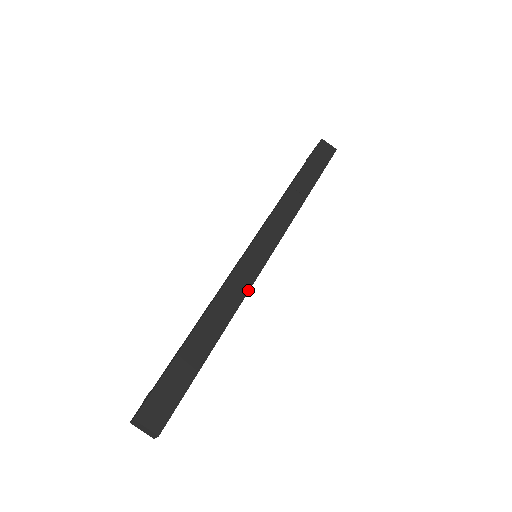
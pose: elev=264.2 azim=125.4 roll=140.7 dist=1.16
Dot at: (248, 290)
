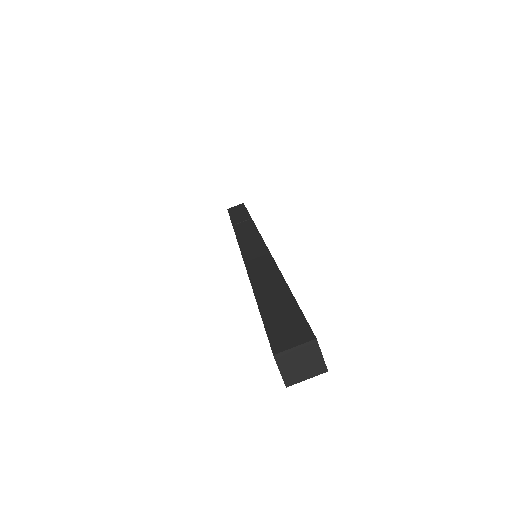
Dot at: (270, 255)
